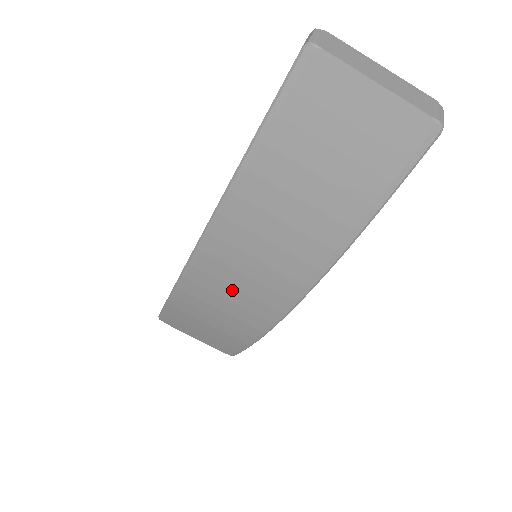
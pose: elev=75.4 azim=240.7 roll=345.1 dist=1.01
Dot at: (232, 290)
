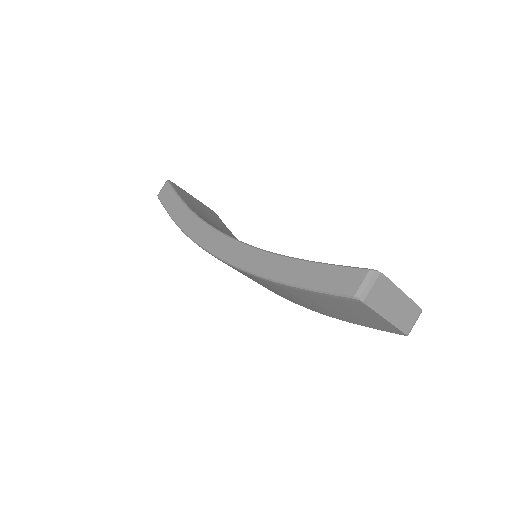
Dot at: occluded
